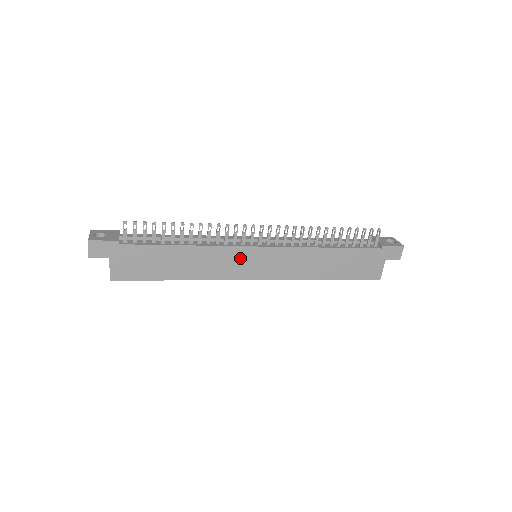
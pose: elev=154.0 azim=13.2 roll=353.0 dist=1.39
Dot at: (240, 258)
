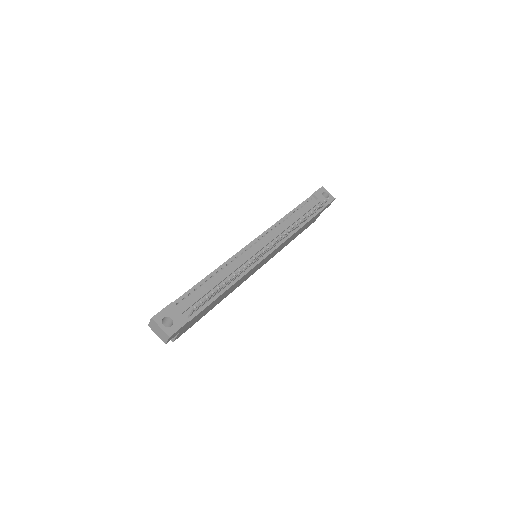
Dot at: (254, 269)
